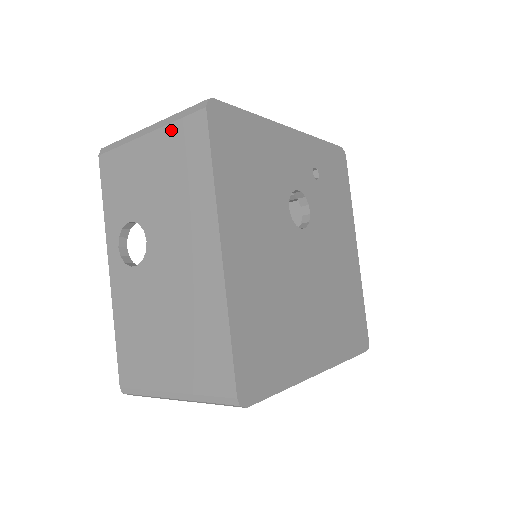
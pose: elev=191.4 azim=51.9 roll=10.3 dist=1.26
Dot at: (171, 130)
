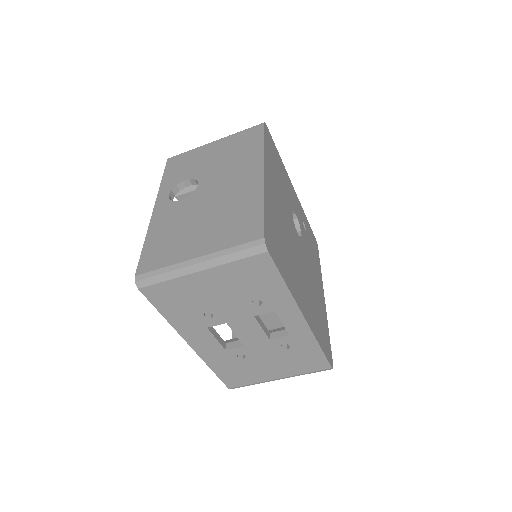
Dot at: (235, 135)
